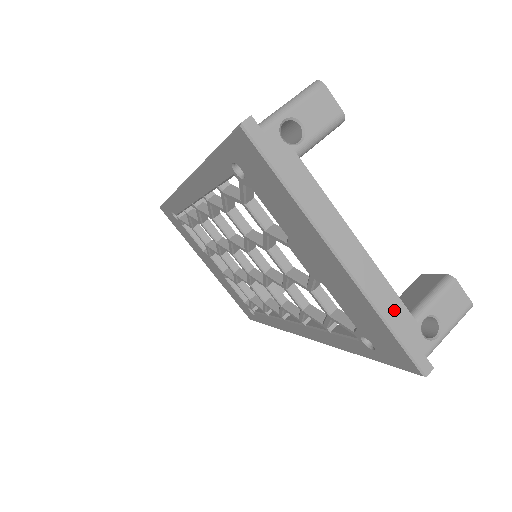
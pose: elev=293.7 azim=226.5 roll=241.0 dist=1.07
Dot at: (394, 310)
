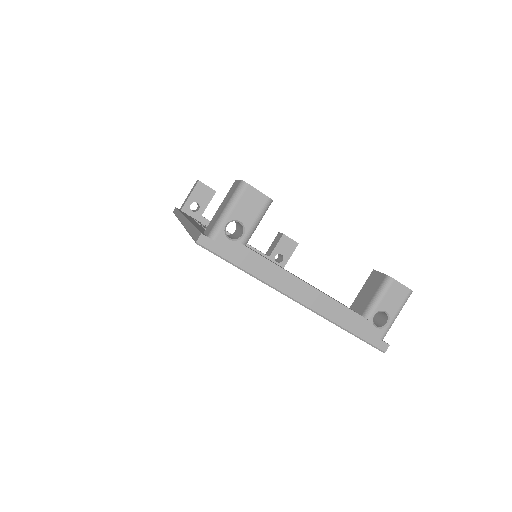
Dot at: (348, 319)
